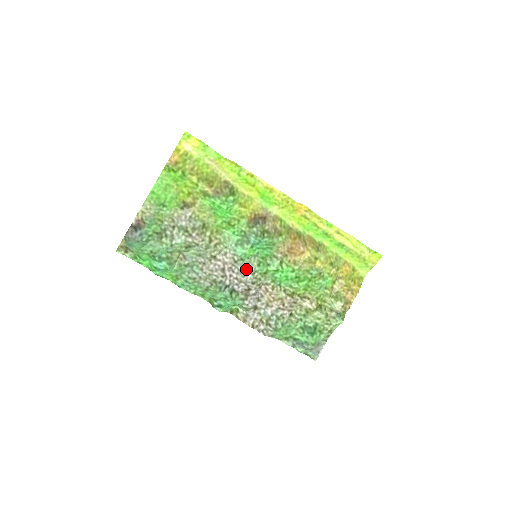
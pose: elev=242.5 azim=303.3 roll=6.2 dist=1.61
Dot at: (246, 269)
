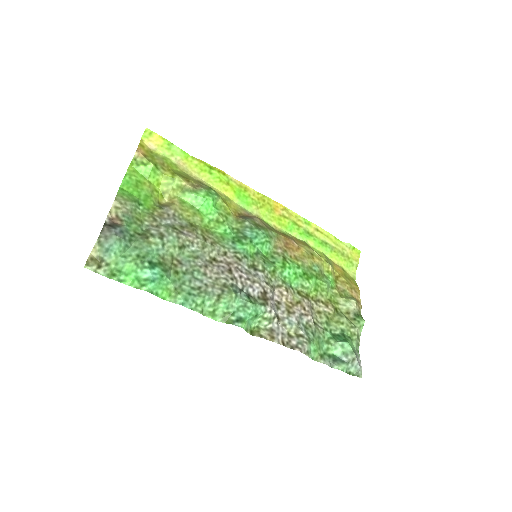
Dot at: (253, 268)
